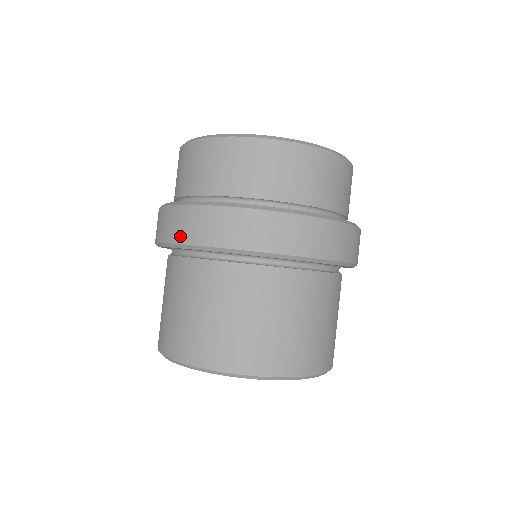
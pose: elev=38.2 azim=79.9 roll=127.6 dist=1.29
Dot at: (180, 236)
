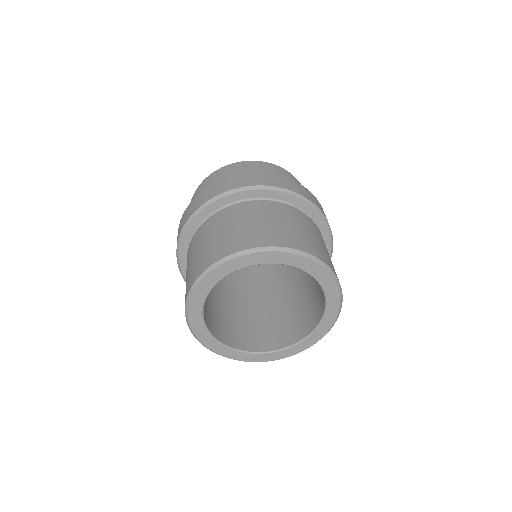
Dot at: (219, 191)
